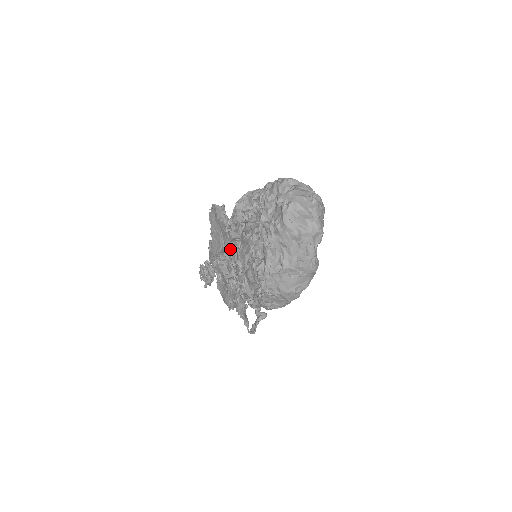
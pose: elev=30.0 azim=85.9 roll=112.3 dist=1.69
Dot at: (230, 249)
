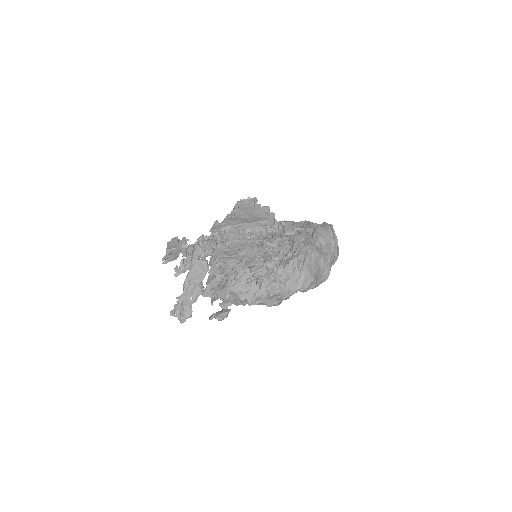
Dot at: (256, 228)
